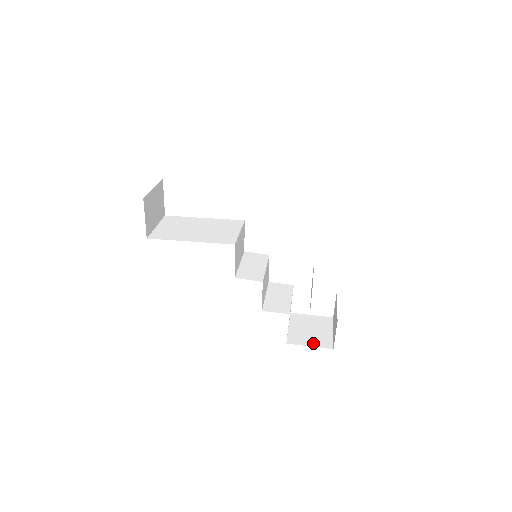
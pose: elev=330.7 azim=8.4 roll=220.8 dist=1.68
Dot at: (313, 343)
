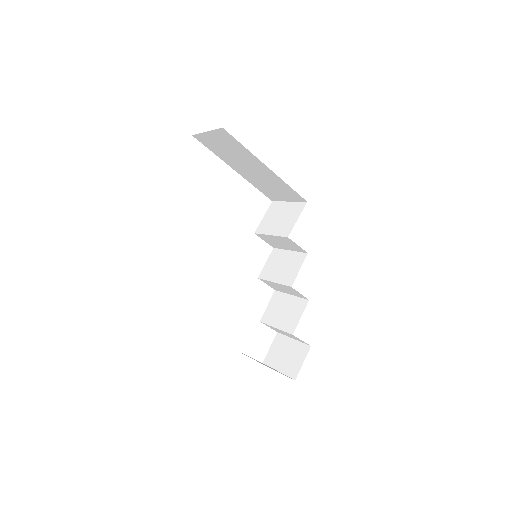
Dot at: (277, 371)
